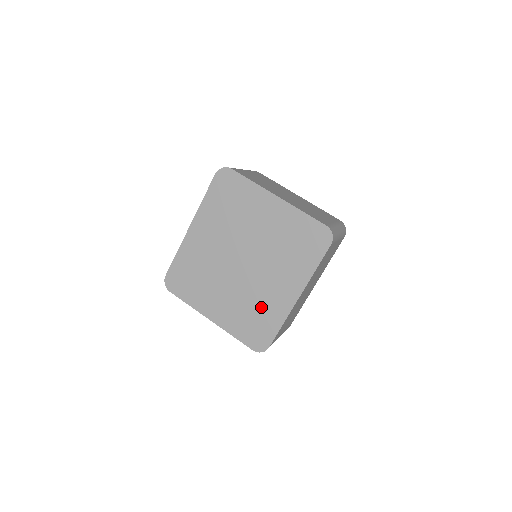
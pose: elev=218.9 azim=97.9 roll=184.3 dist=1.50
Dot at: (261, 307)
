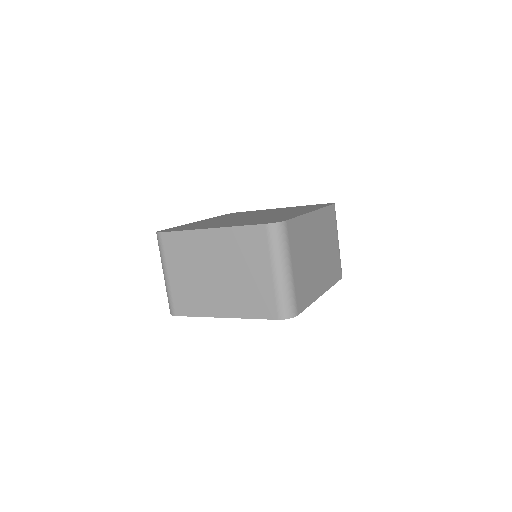
Dot at: occluded
